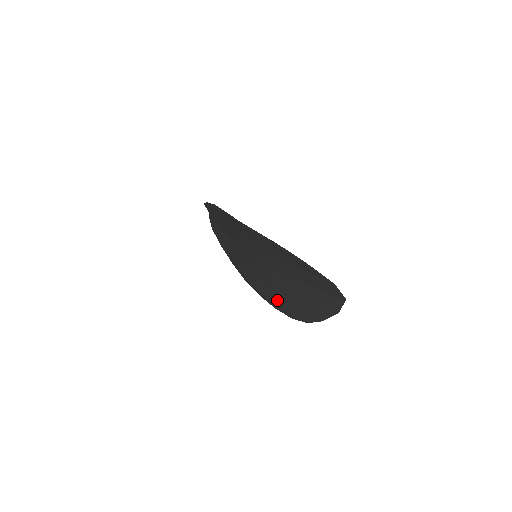
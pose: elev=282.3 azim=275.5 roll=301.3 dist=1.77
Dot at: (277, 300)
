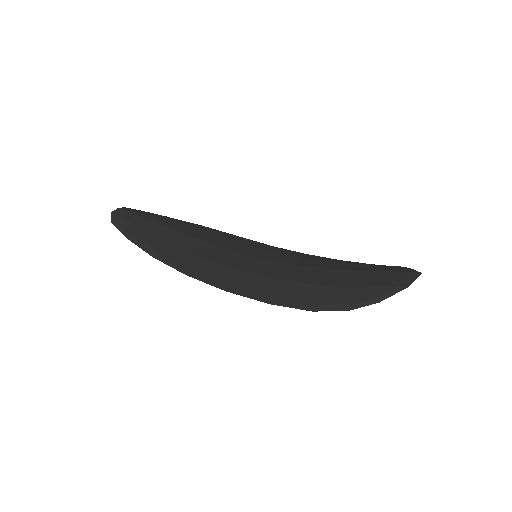
Dot at: occluded
